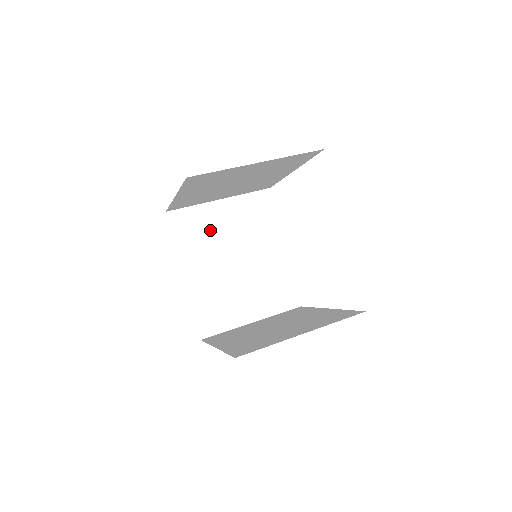
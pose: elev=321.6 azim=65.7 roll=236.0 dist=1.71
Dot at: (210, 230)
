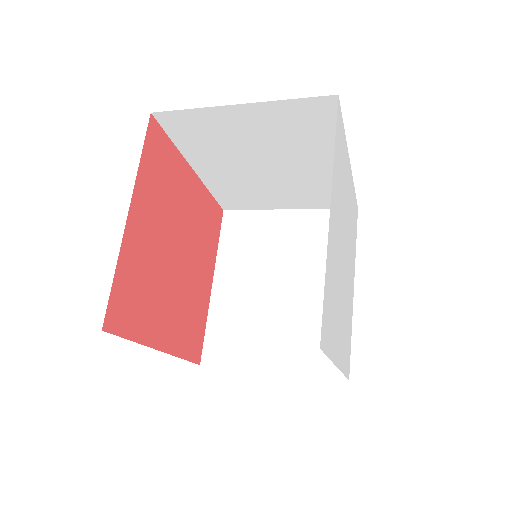
Dot at: (262, 241)
